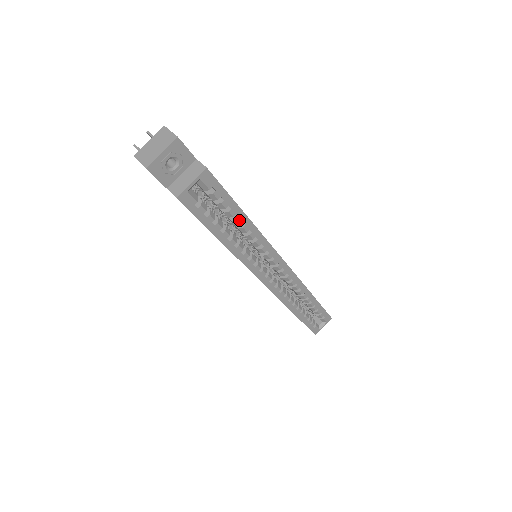
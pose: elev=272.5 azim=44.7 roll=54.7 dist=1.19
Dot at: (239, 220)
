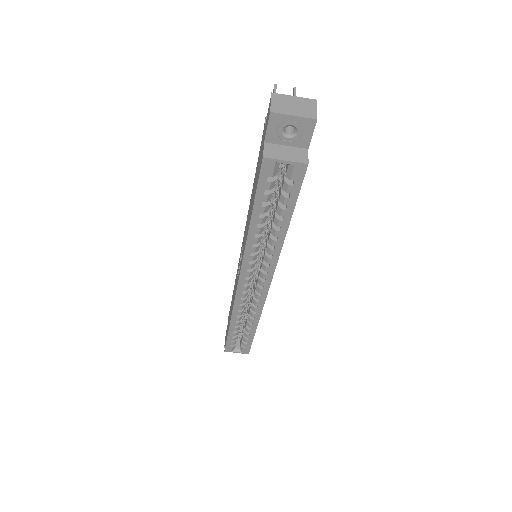
Dot at: (280, 223)
